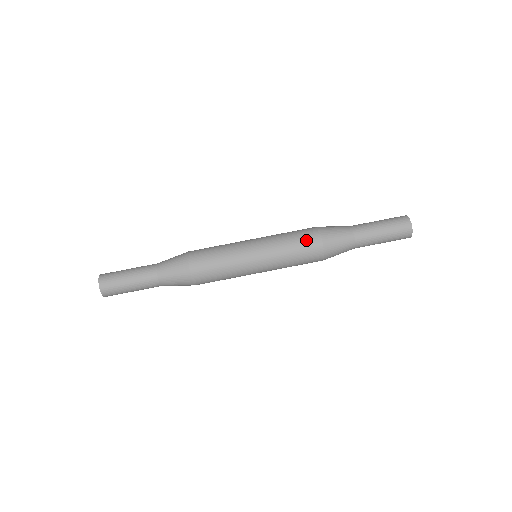
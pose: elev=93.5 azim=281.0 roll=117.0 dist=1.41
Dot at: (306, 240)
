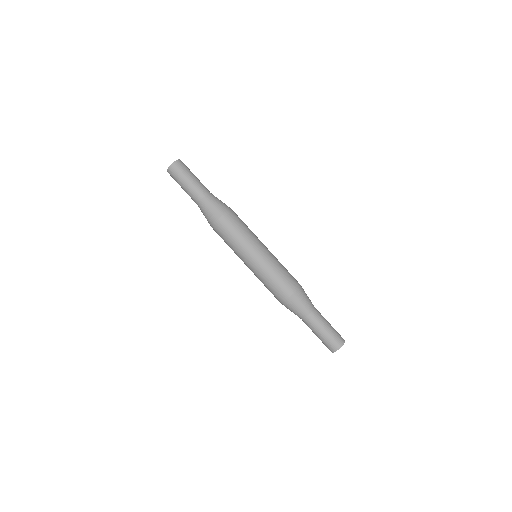
Dot at: (291, 278)
